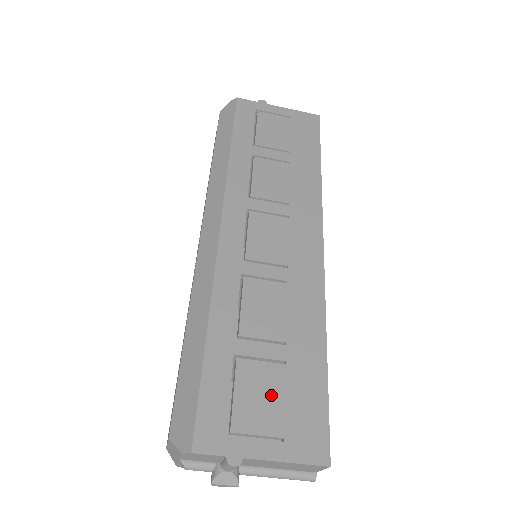
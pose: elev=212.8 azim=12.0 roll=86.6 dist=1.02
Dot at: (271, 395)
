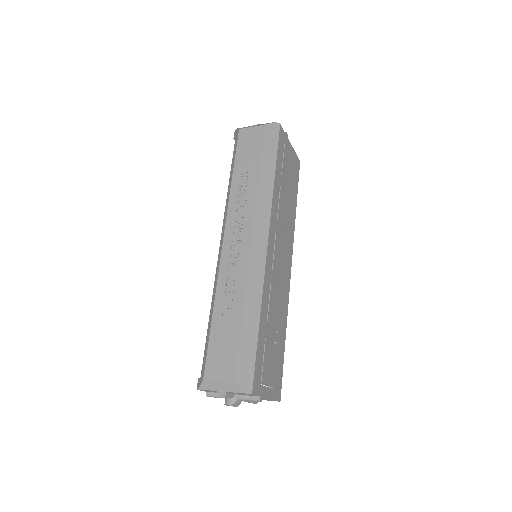
Dot at: (272, 362)
